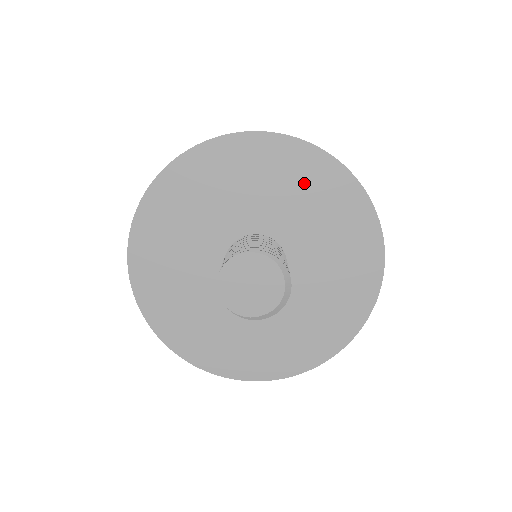
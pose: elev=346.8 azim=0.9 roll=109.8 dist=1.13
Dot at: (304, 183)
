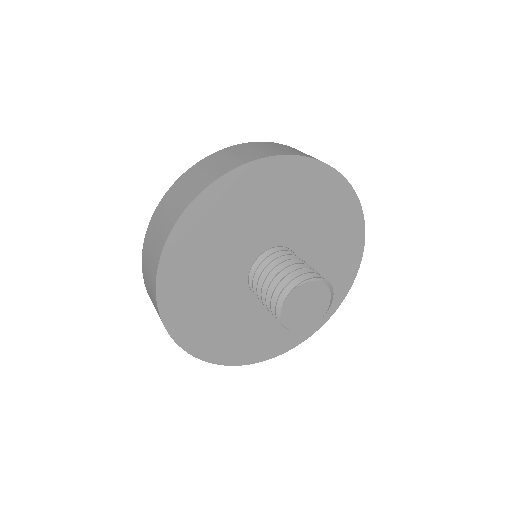
Dot at: (314, 196)
